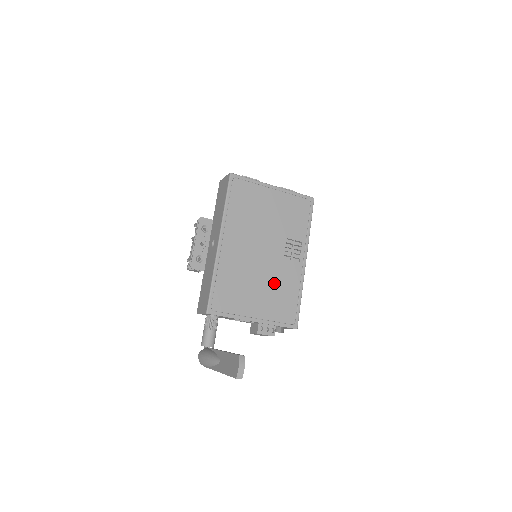
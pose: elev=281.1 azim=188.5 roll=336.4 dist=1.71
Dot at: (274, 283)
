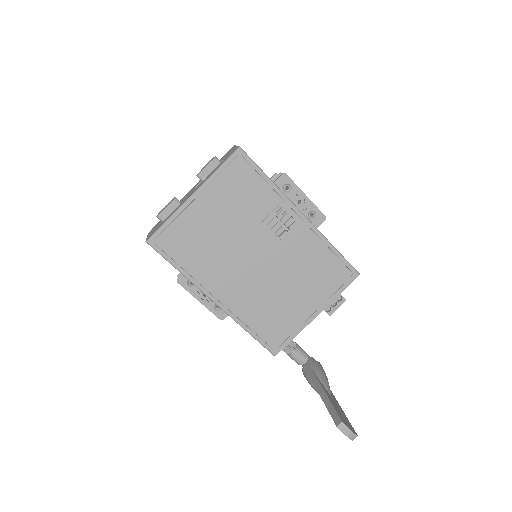
Dot at: (297, 269)
